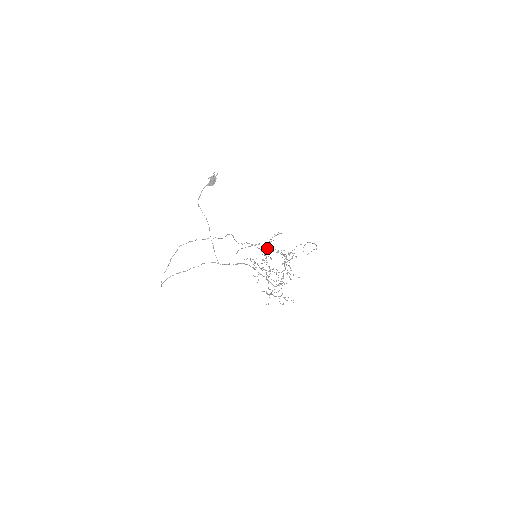
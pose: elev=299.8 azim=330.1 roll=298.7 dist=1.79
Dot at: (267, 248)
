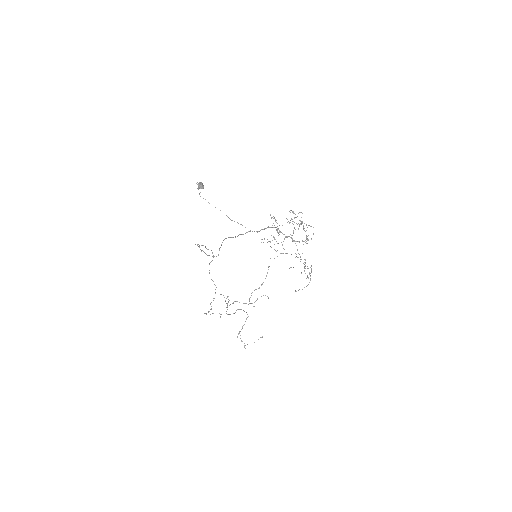
Dot at: (227, 306)
